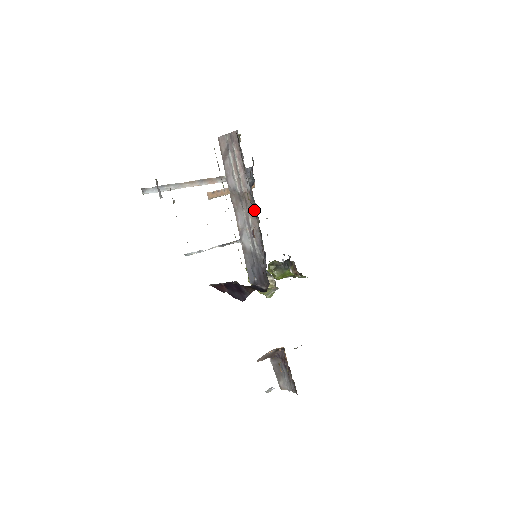
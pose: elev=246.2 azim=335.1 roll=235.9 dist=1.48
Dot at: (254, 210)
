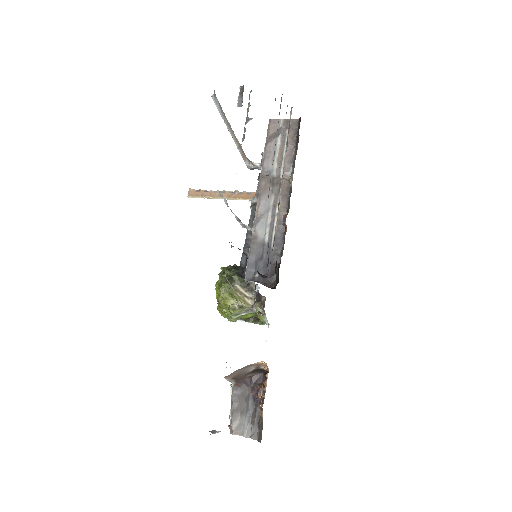
Dot at: (288, 199)
